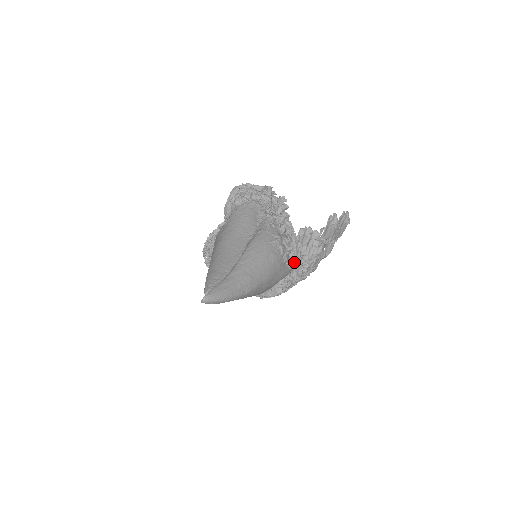
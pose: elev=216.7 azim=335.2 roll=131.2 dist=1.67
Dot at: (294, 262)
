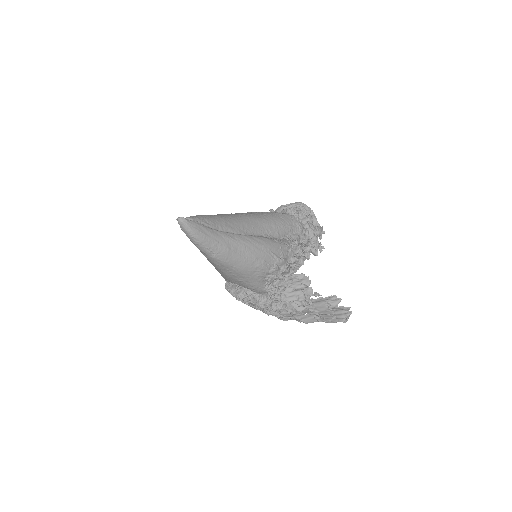
Dot at: (272, 289)
